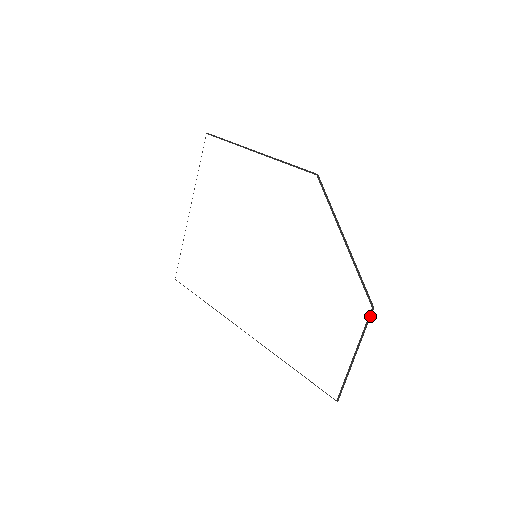
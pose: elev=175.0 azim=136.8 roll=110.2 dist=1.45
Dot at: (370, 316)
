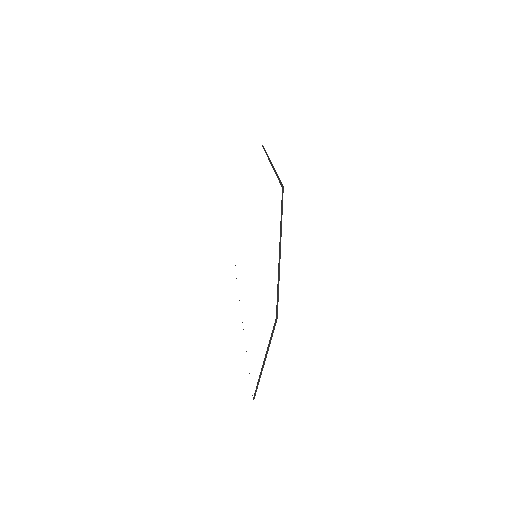
Dot at: (275, 325)
